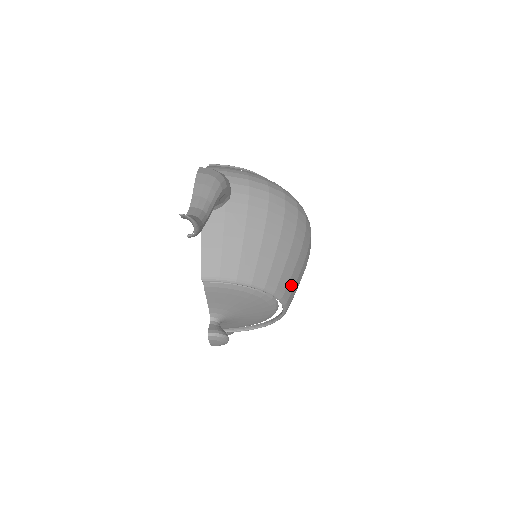
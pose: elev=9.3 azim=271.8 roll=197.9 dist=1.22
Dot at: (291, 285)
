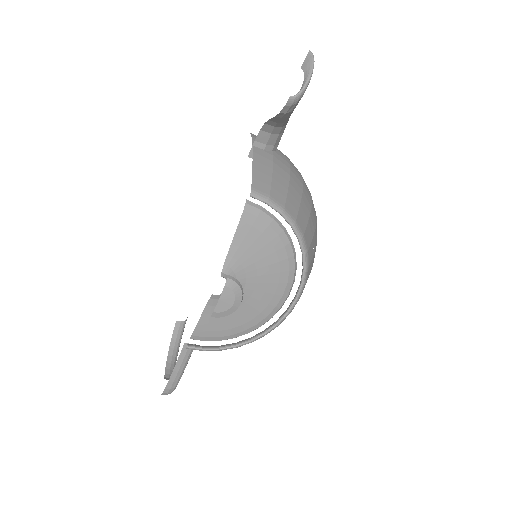
Dot at: (310, 268)
